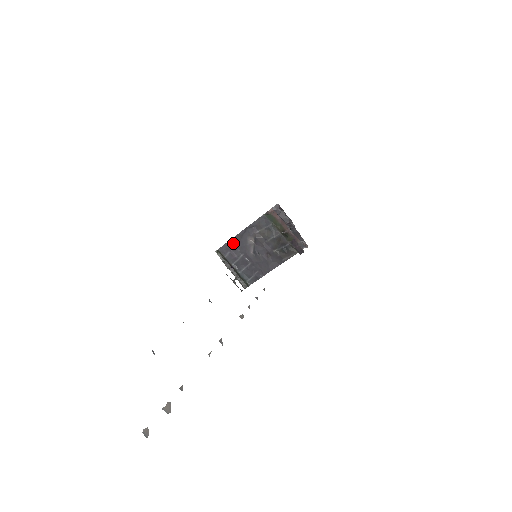
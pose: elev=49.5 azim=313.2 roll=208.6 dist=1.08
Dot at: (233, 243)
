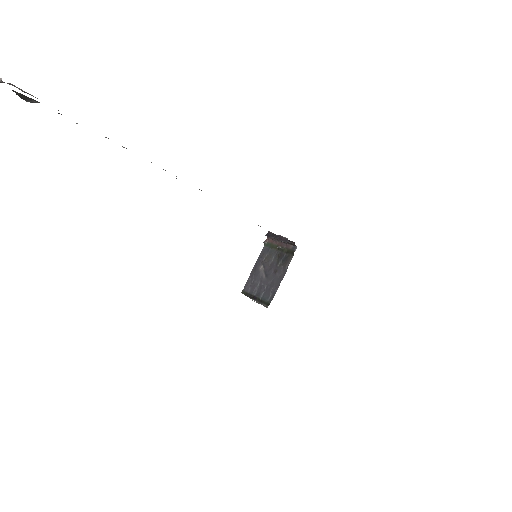
Dot at: (251, 279)
